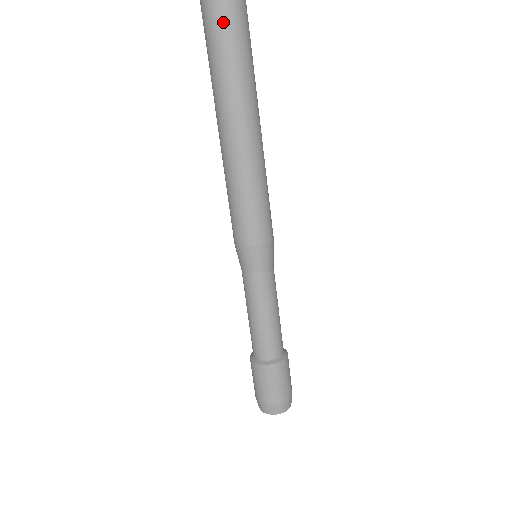
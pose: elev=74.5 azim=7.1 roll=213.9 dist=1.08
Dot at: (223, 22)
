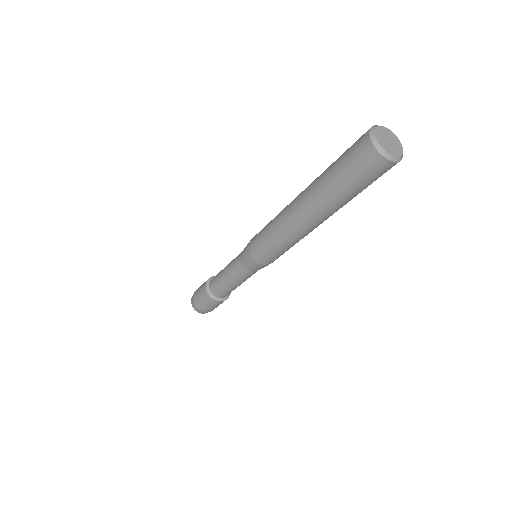
Dot at: (358, 163)
